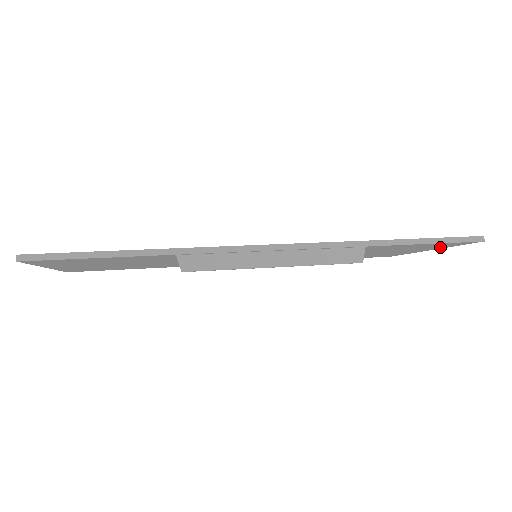
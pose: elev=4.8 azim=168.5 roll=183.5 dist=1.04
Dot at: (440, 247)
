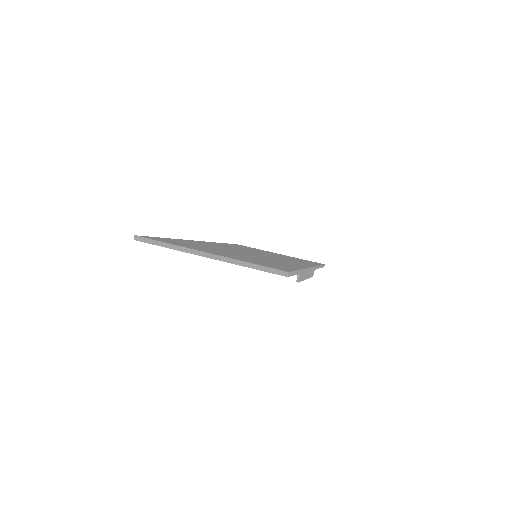
Dot at: occluded
